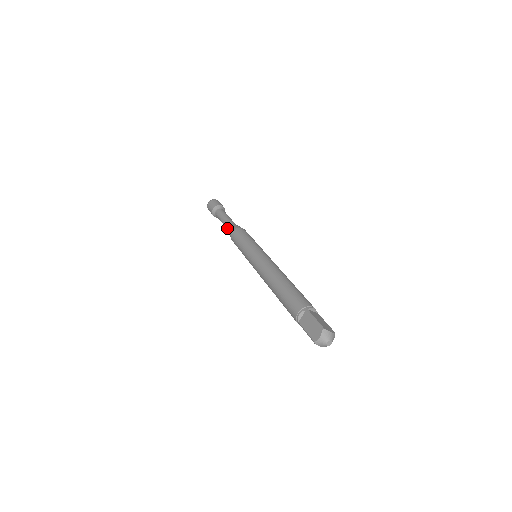
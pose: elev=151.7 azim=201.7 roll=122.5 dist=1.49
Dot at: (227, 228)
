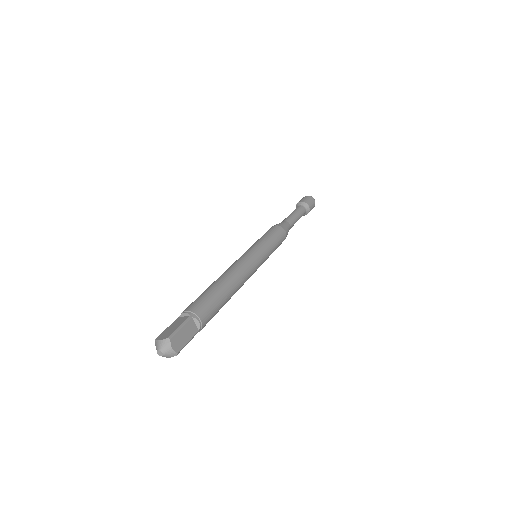
Dot at: occluded
